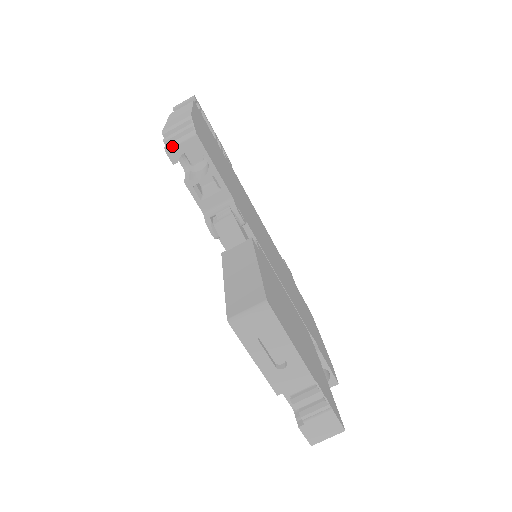
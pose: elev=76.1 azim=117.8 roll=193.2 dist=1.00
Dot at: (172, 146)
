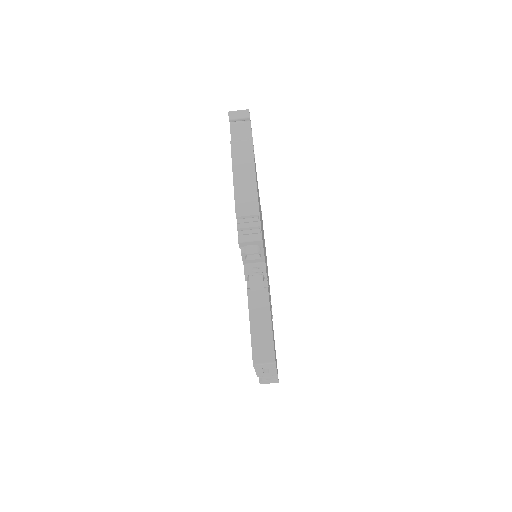
Dot at: (244, 241)
